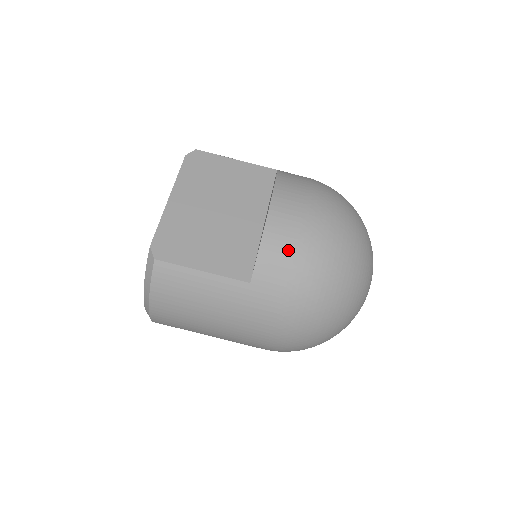
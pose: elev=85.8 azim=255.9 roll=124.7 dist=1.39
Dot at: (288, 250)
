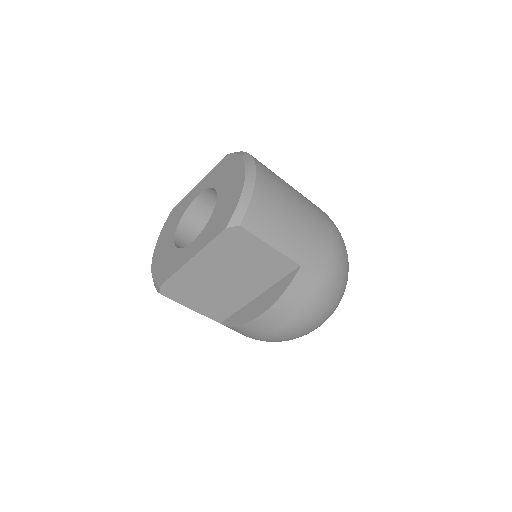
Dot at: (252, 334)
